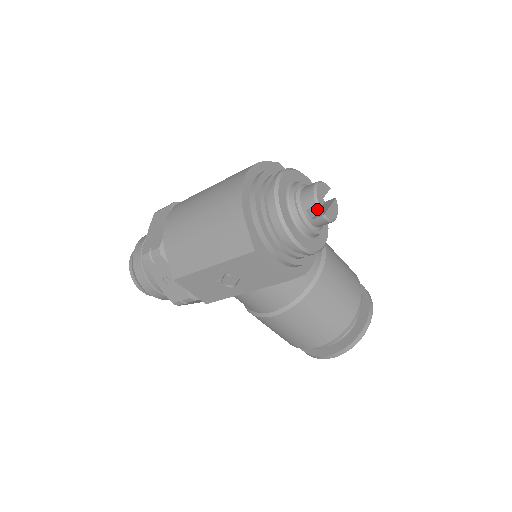
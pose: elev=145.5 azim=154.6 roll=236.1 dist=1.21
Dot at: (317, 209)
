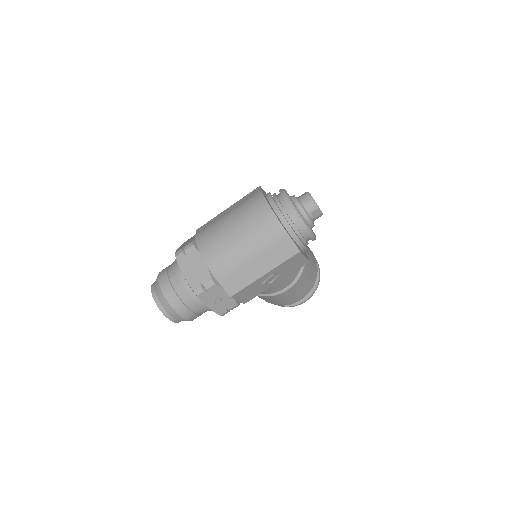
Dot at: occluded
